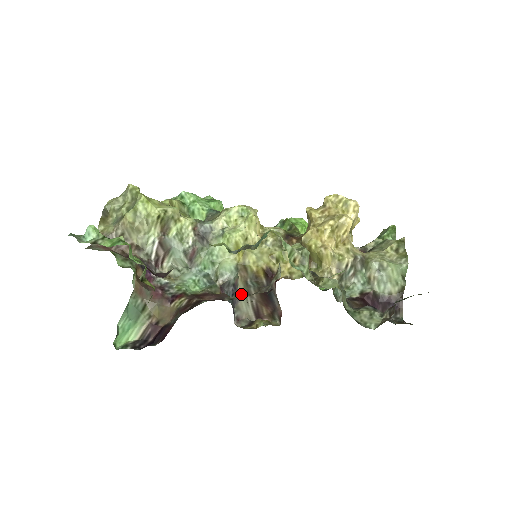
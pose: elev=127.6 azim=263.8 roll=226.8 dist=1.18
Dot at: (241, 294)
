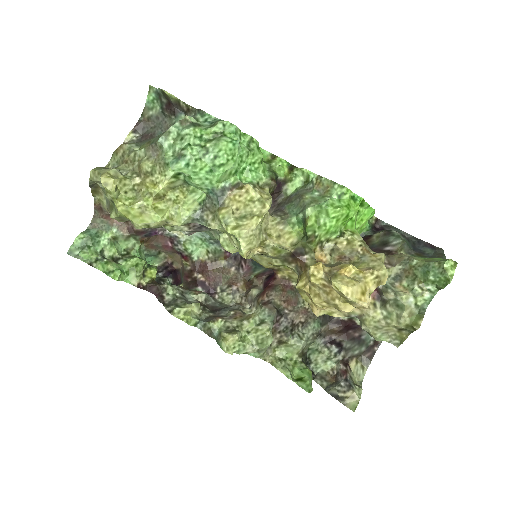
Dot at: (231, 290)
